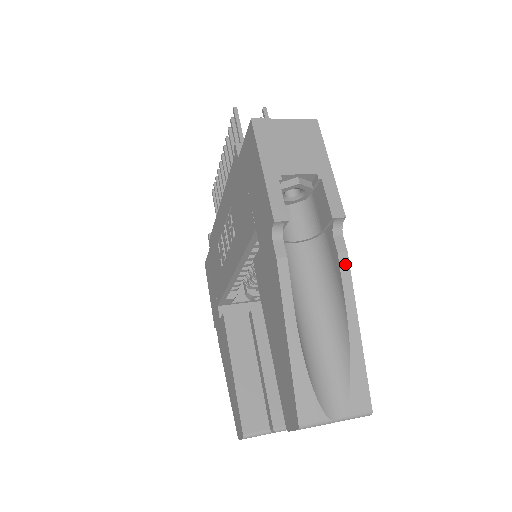
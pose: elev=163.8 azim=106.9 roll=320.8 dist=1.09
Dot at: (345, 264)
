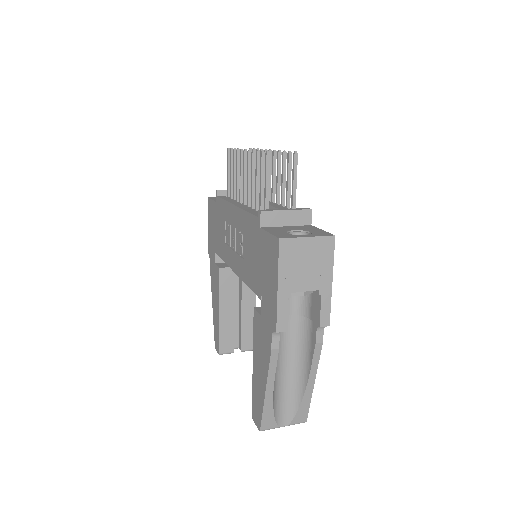
Dot at: (318, 350)
